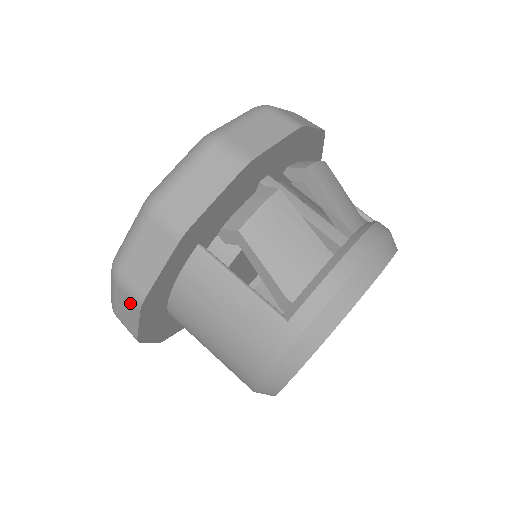
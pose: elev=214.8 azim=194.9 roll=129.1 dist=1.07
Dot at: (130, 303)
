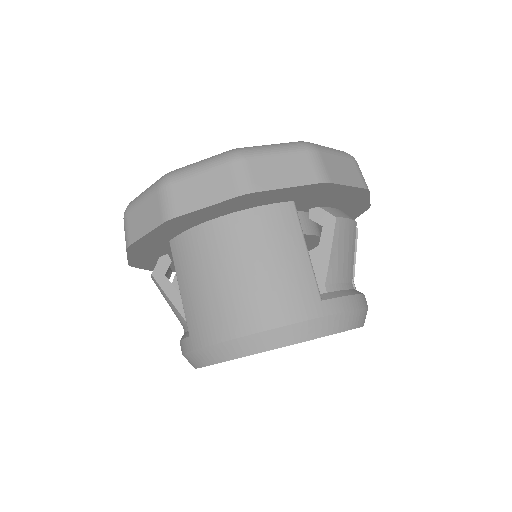
Dot at: (227, 185)
